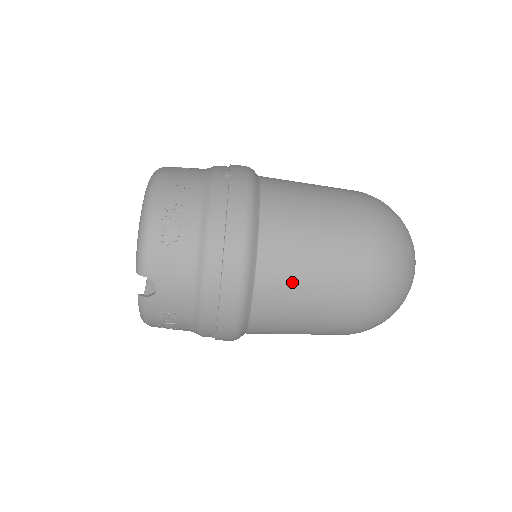
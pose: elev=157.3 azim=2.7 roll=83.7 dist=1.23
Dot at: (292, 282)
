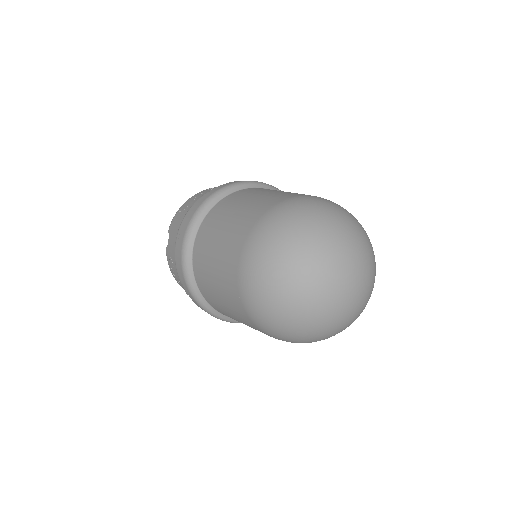
Dot at: (210, 239)
